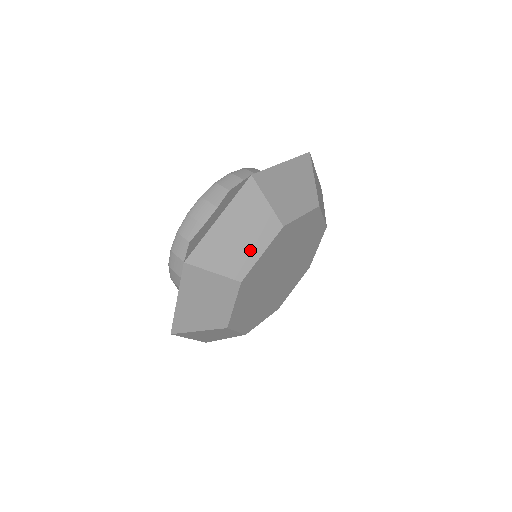
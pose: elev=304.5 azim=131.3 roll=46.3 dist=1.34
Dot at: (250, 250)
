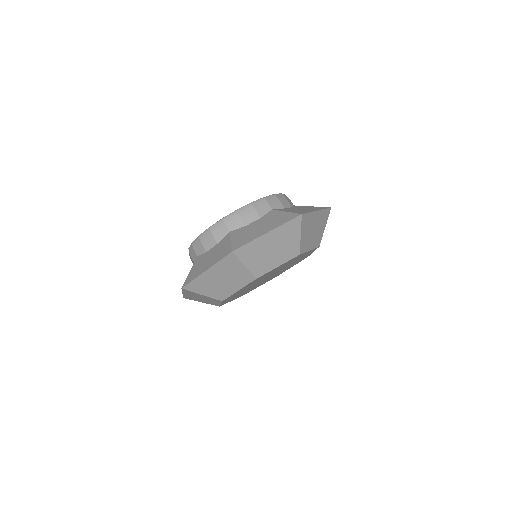
Dot at: (212, 302)
